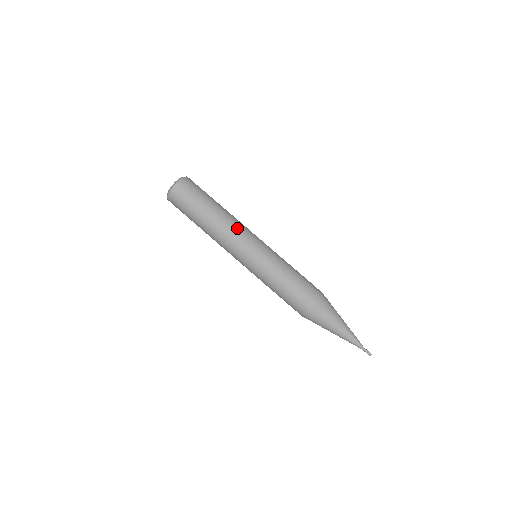
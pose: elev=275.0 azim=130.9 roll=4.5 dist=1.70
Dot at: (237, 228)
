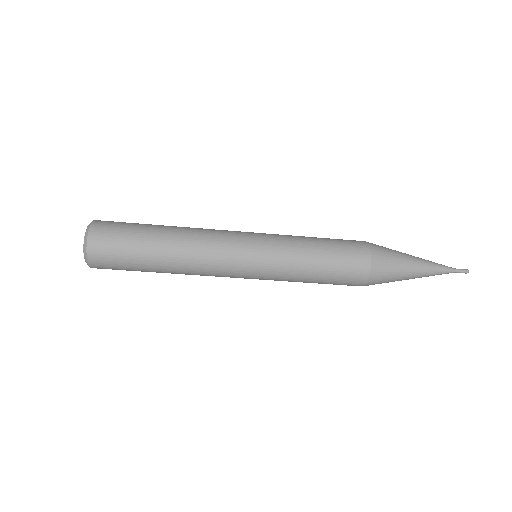
Dot at: (207, 274)
